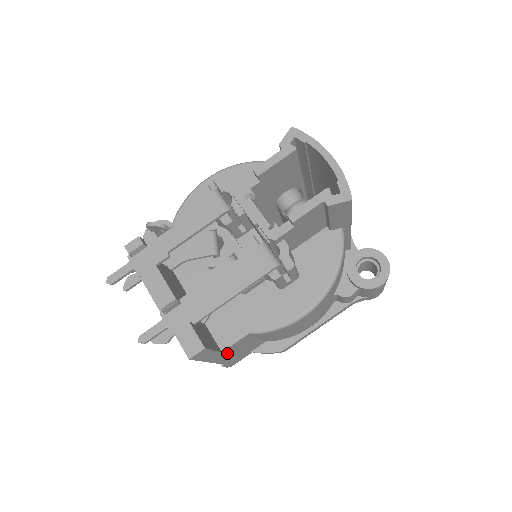
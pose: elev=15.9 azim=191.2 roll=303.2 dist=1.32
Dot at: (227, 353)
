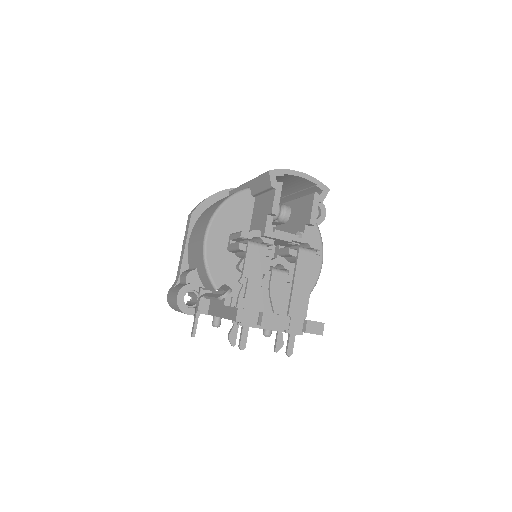
Dot at: occluded
